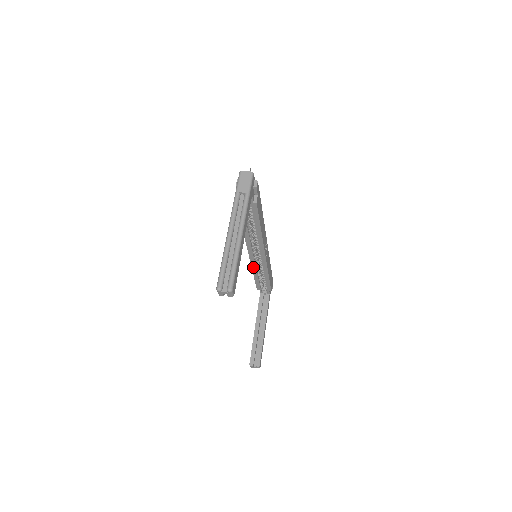
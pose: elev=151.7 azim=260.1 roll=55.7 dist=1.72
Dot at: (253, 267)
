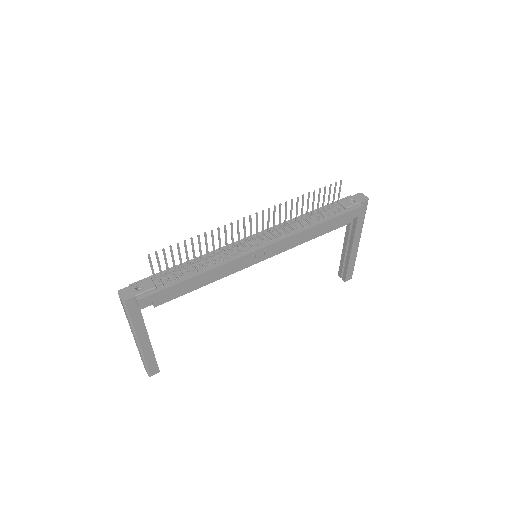
Dot at: occluded
